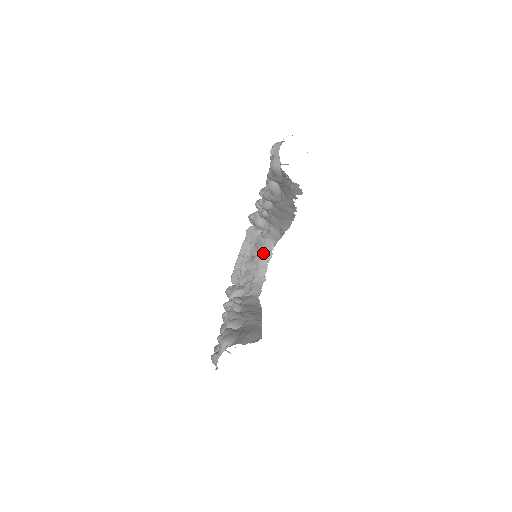
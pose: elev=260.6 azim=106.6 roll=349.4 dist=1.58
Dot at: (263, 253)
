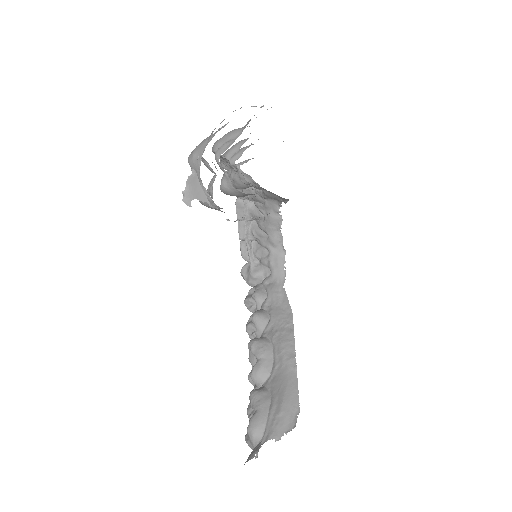
Dot at: (268, 219)
